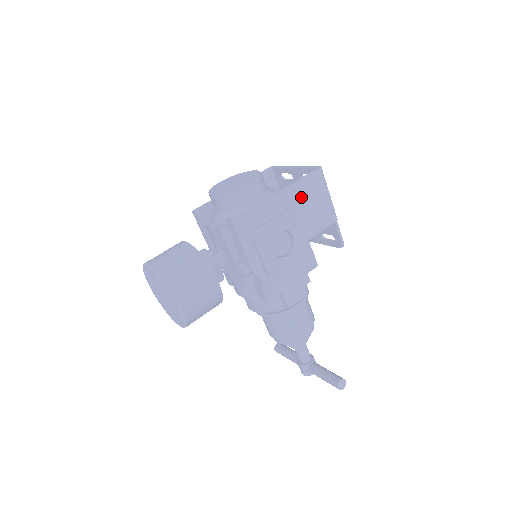
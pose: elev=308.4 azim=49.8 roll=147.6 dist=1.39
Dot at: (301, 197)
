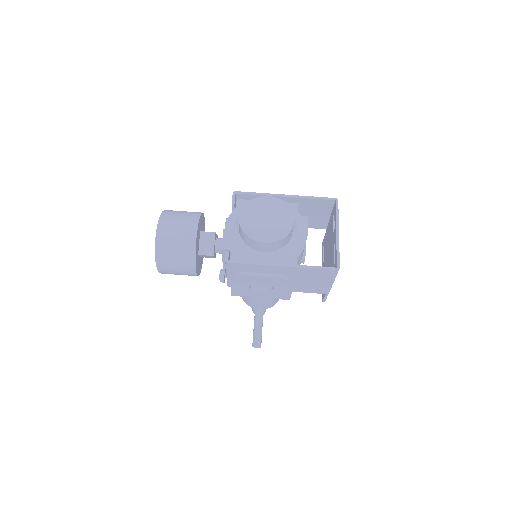
Dot at: (302, 275)
